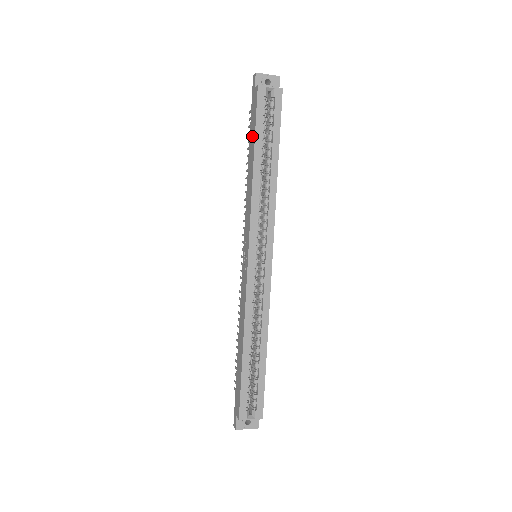
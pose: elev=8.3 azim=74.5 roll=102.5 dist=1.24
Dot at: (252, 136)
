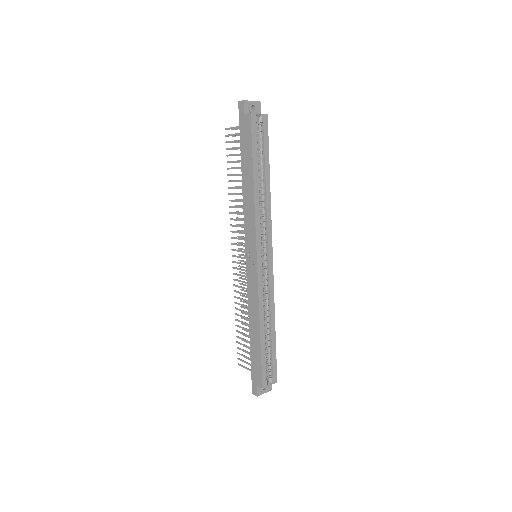
Dot at: (247, 157)
